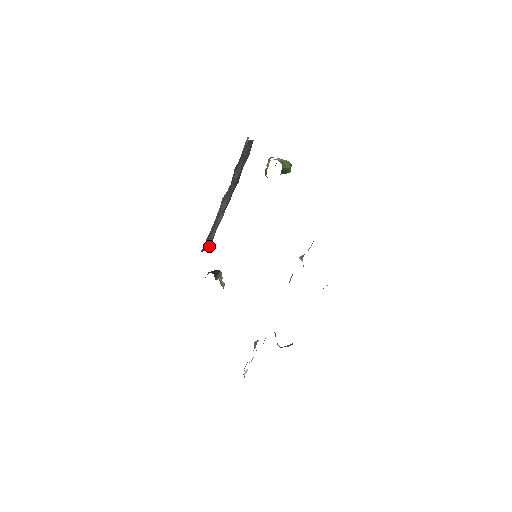
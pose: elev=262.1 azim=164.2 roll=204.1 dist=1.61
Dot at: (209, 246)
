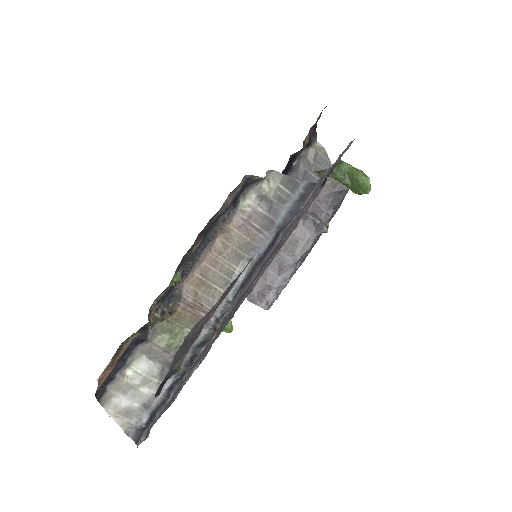
Dot at: (265, 307)
